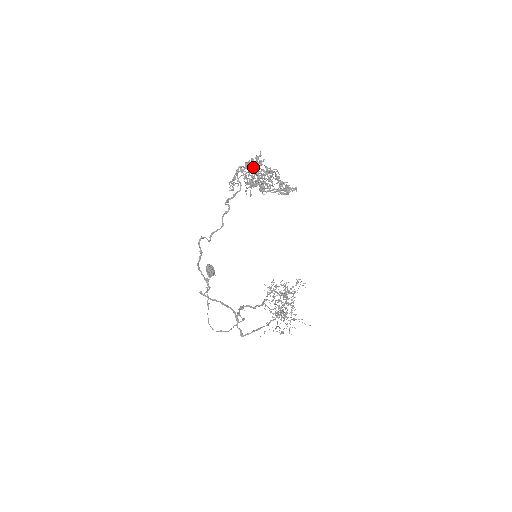
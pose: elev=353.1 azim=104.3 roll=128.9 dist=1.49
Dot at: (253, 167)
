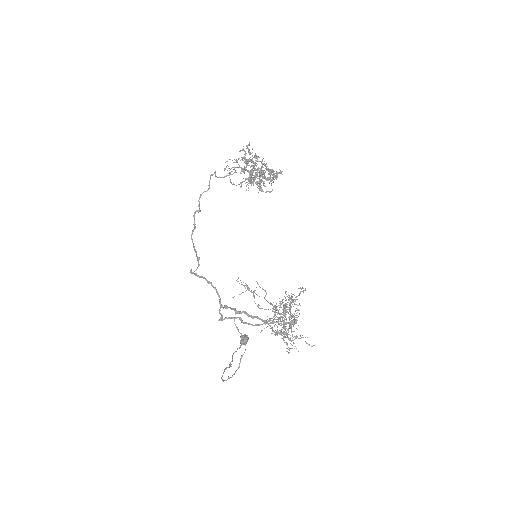
Dot at: (253, 170)
